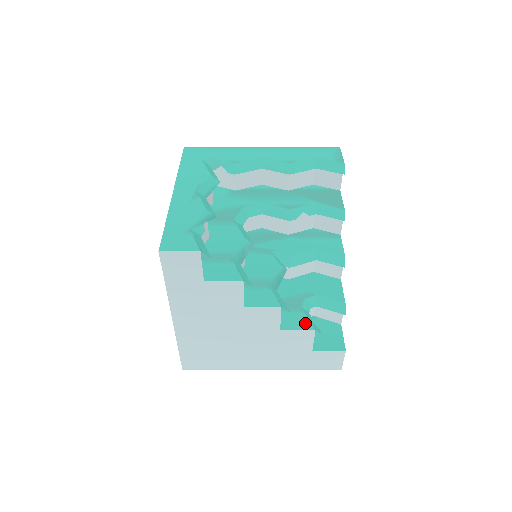
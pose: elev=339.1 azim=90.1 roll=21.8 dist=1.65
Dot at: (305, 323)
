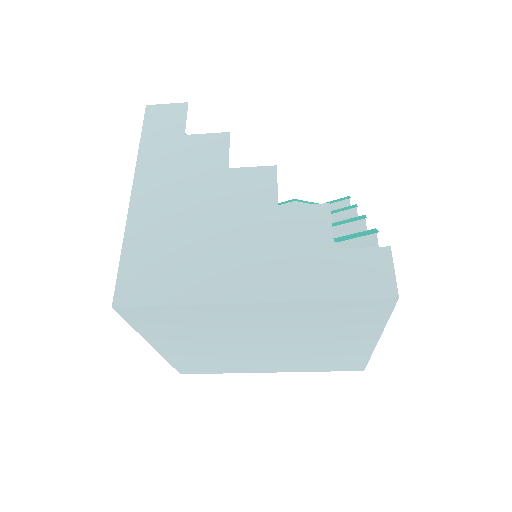
Dot at: occluded
